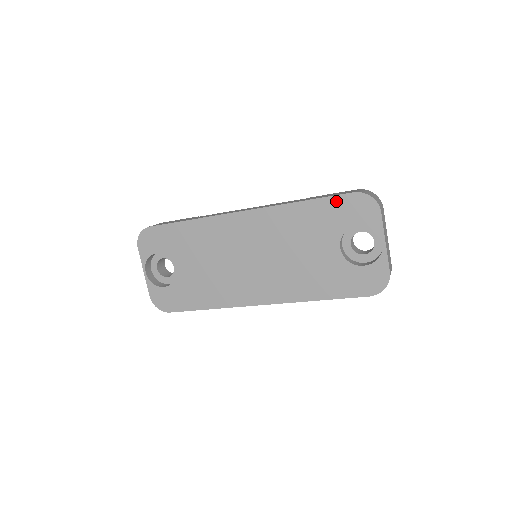
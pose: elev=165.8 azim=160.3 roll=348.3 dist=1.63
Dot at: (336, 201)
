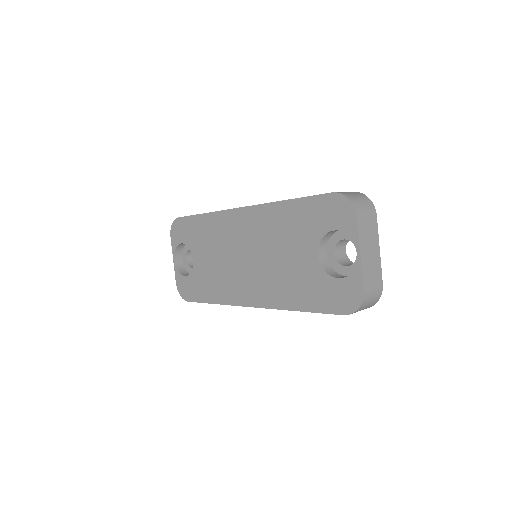
Dot at: (316, 201)
